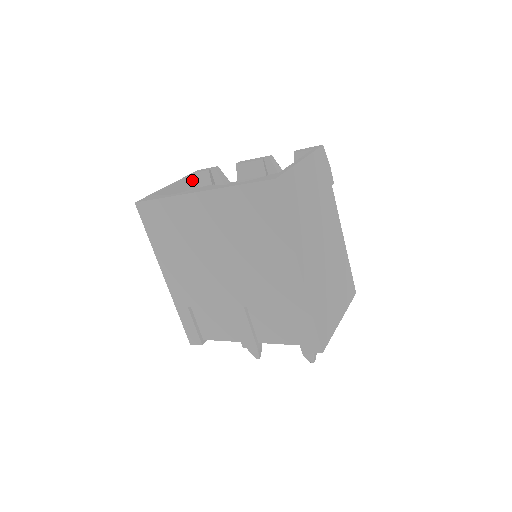
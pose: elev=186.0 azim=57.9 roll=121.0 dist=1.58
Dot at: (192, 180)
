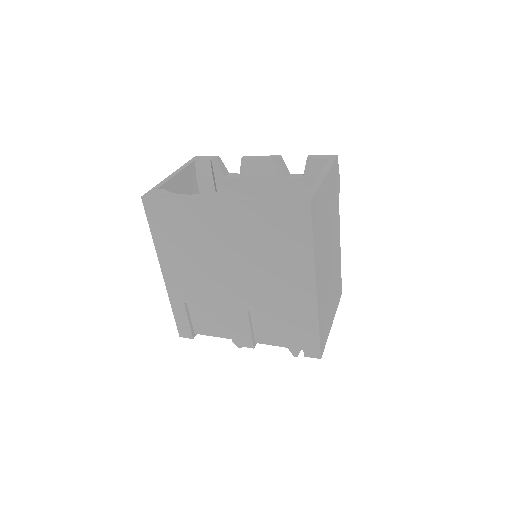
Dot at: (191, 168)
